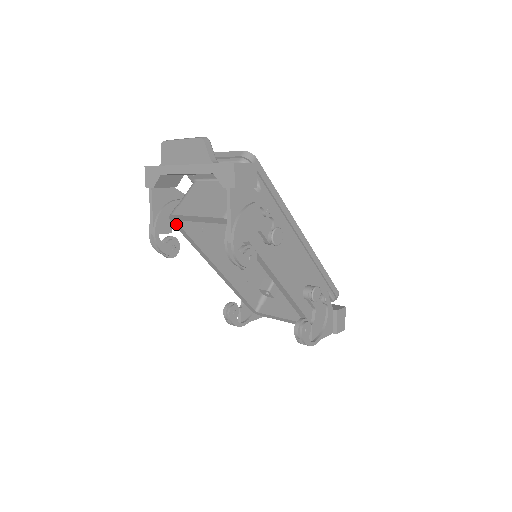
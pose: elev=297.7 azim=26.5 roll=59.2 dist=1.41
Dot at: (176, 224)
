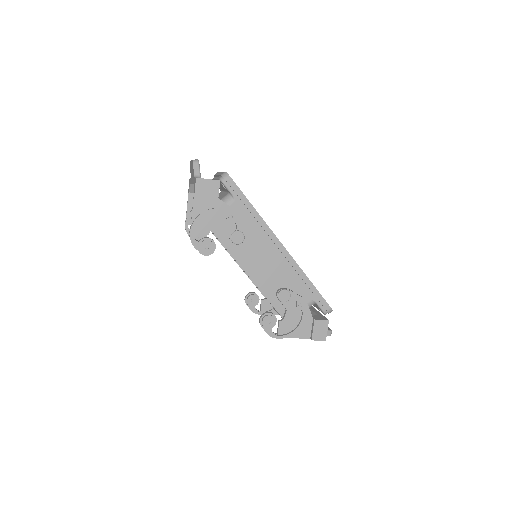
Dot at: occluded
